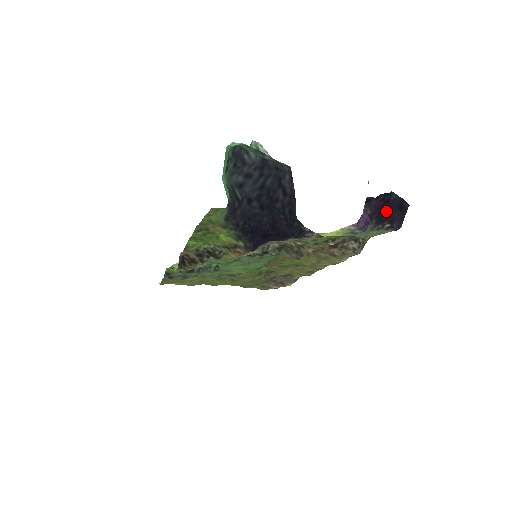
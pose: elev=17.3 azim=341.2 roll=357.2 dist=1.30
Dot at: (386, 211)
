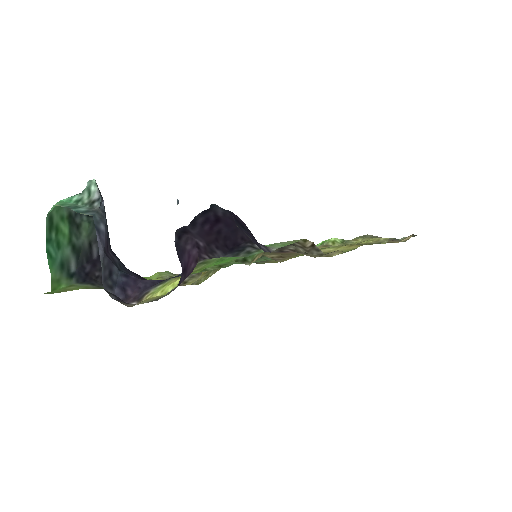
Dot at: (227, 233)
